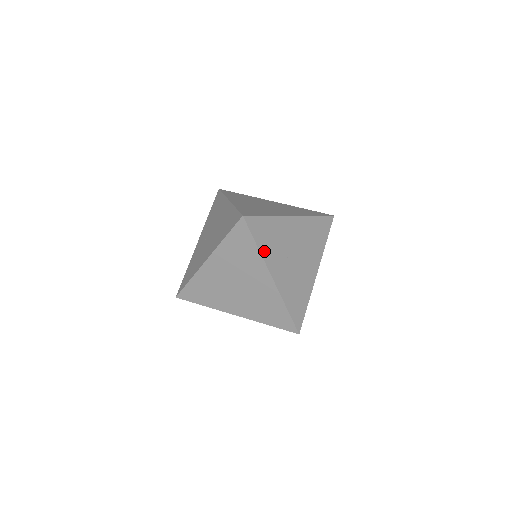
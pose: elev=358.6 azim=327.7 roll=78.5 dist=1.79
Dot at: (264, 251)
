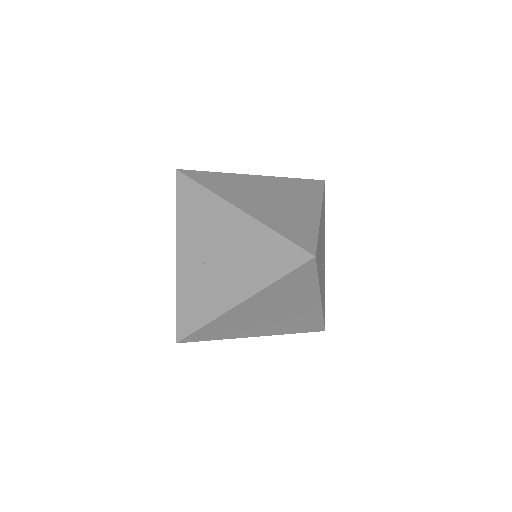
Dot at: (319, 278)
